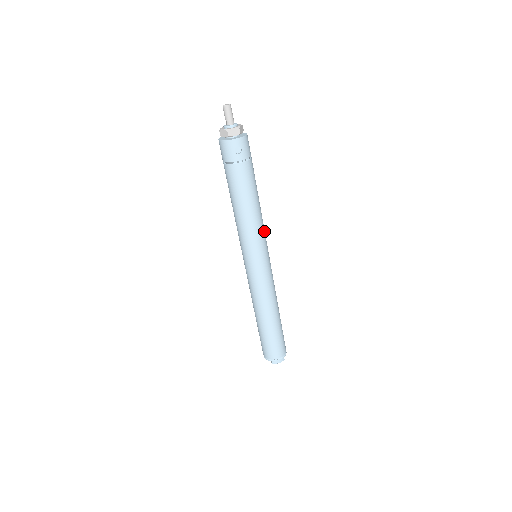
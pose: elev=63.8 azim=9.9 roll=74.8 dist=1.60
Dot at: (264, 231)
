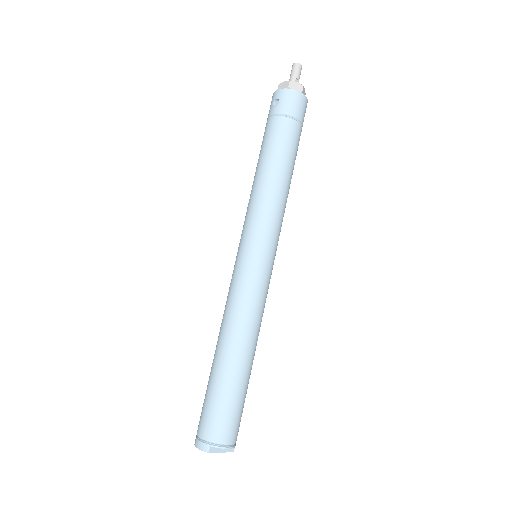
Dot at: (271, 217)
